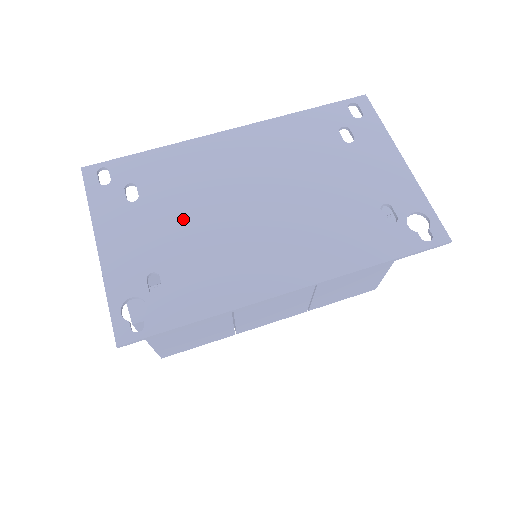
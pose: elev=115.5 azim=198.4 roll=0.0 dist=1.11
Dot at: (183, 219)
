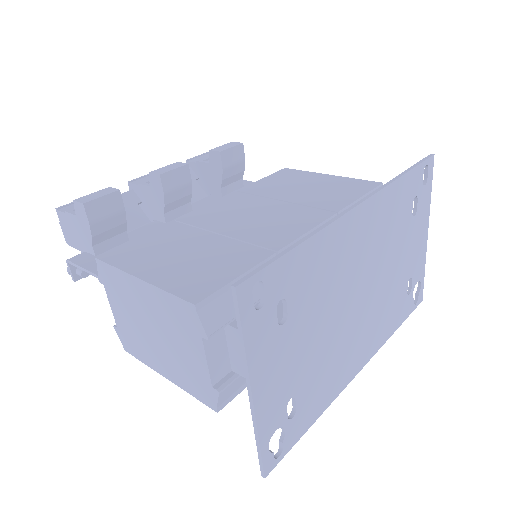
Dot at: (316, 332)
